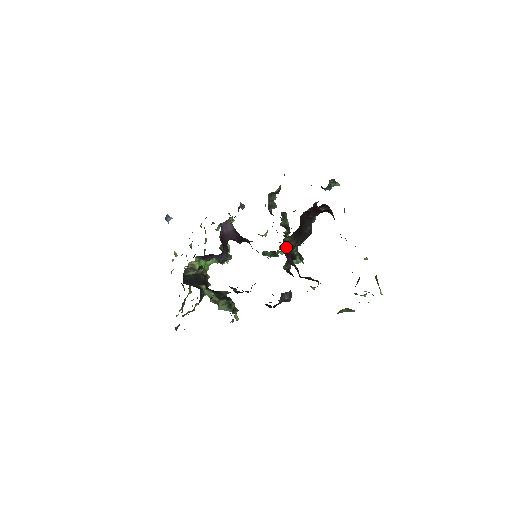
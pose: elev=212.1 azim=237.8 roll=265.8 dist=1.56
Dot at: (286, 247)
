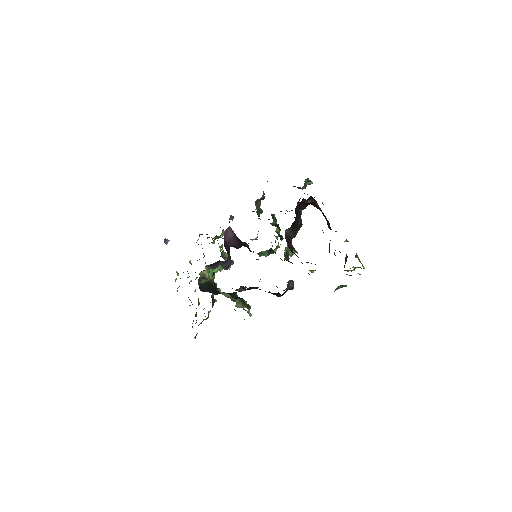
Dot at: (287, 239)
